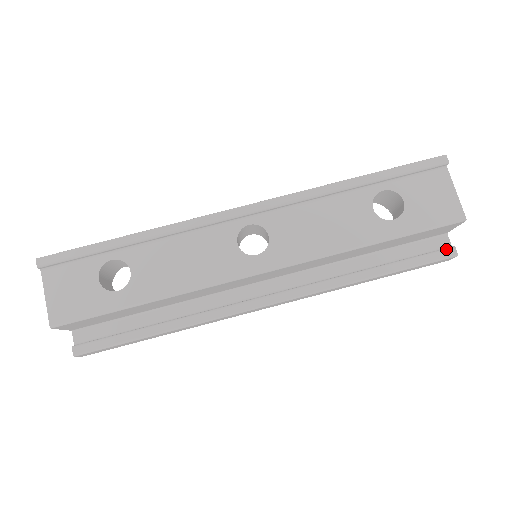
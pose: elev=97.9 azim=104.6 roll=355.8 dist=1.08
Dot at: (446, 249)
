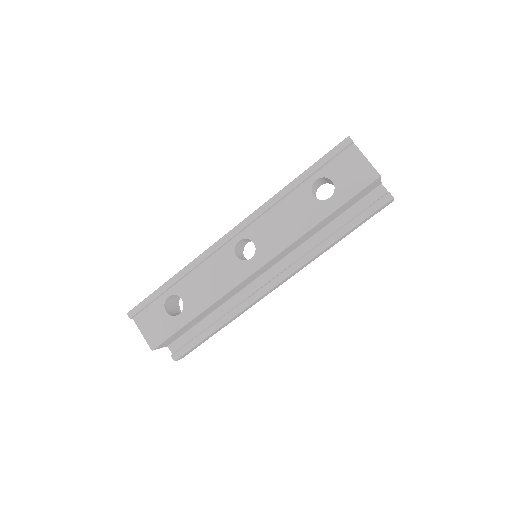
Dot at: (383, 197)
